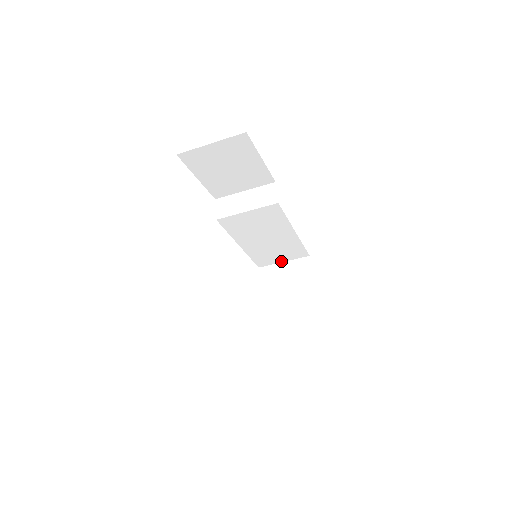
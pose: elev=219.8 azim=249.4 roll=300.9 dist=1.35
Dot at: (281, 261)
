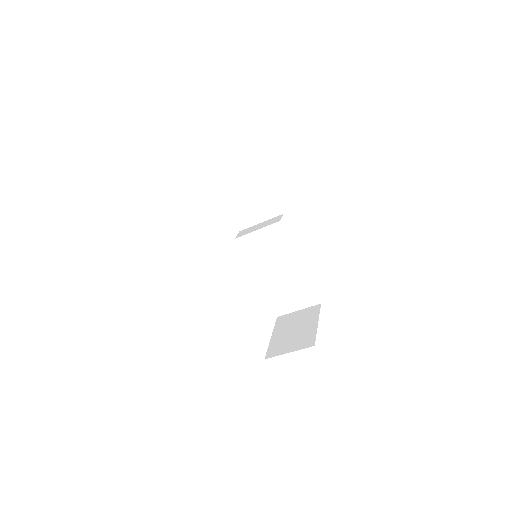
Dot at: (296, 309)
